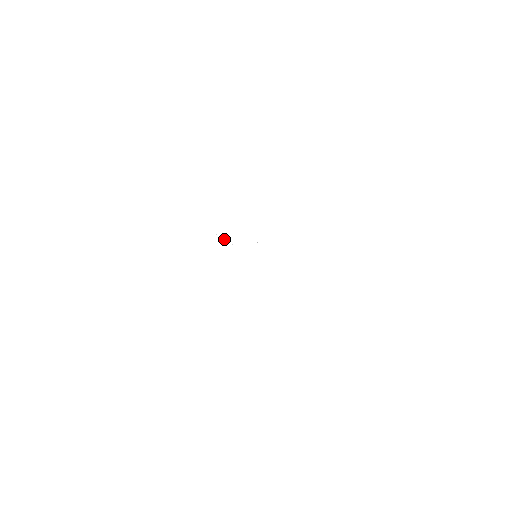
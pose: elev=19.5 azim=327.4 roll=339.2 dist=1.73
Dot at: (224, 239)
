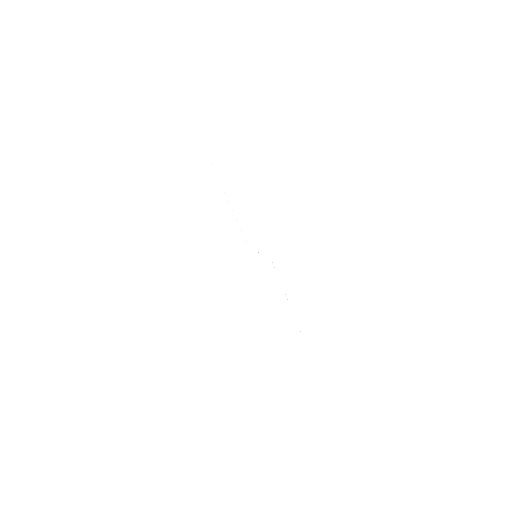
Dot at: occluded
